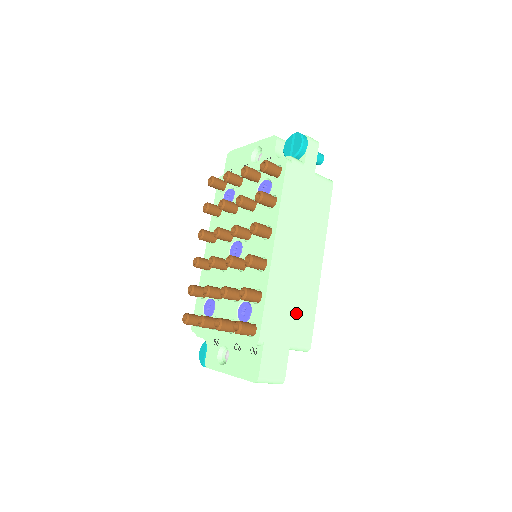
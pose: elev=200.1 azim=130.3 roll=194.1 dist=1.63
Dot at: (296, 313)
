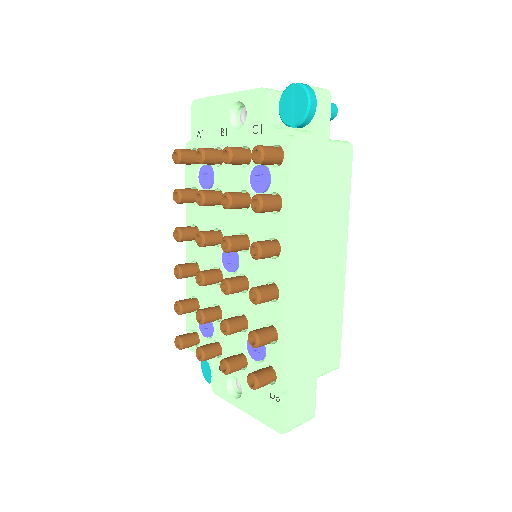
Dot at: (321, 337)
